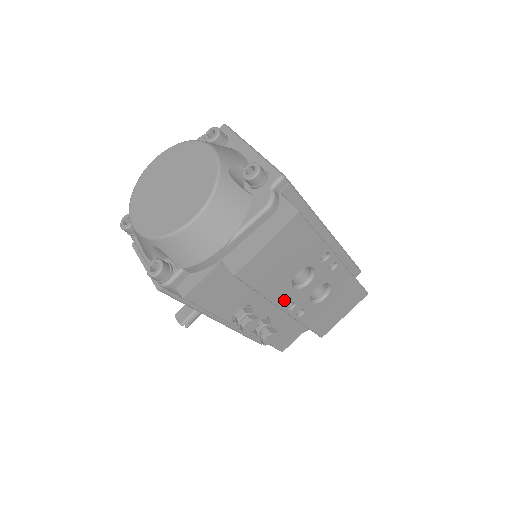
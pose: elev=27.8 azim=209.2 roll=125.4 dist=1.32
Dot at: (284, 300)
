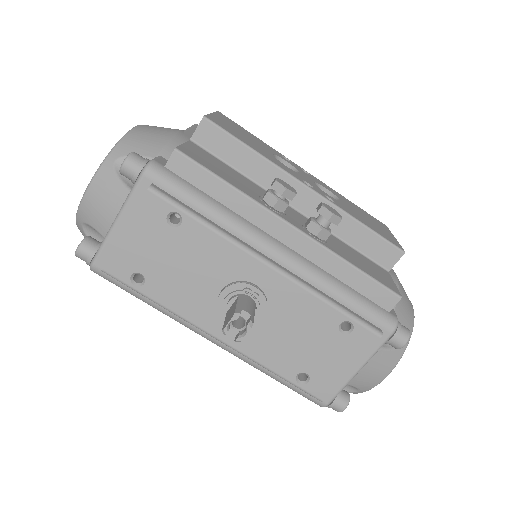
Dot at: (291, 173)
